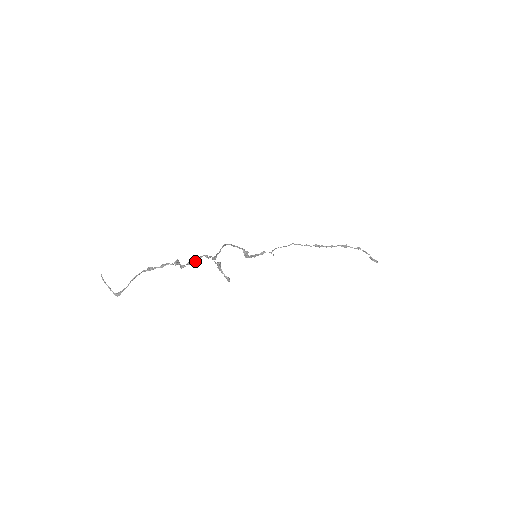
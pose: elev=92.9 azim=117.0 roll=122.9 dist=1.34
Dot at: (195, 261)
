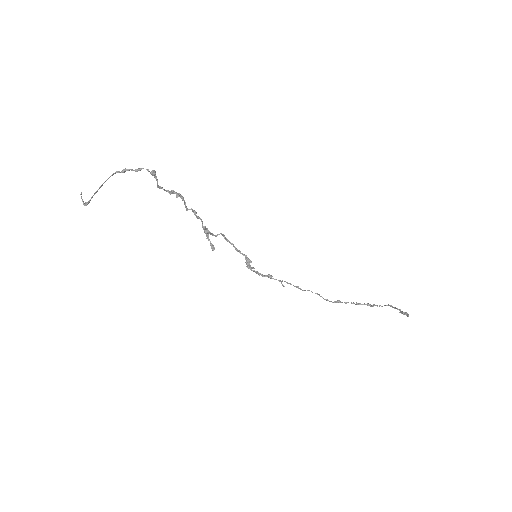
Dot at: (176, 193)
